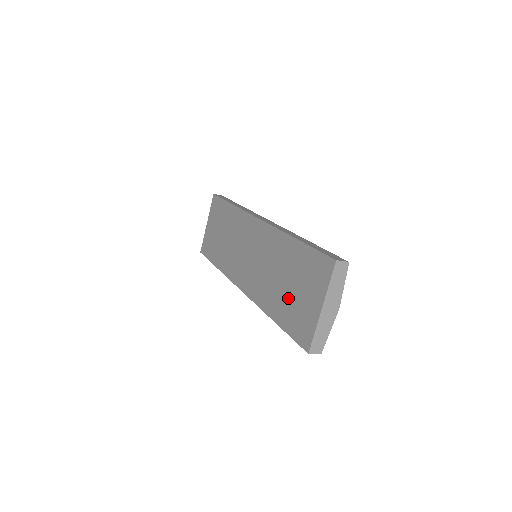
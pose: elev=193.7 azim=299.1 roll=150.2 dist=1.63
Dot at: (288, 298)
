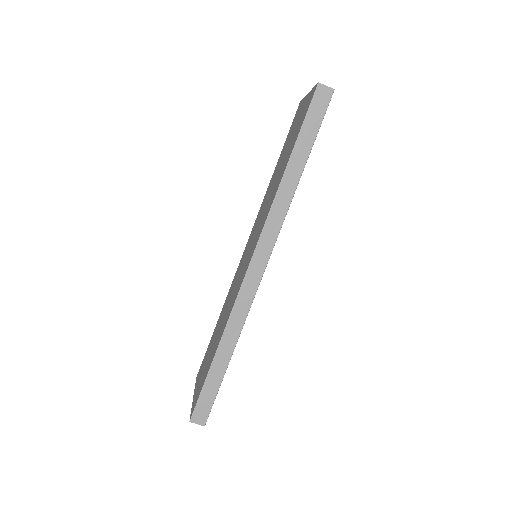
Dot at: (288, 150)
